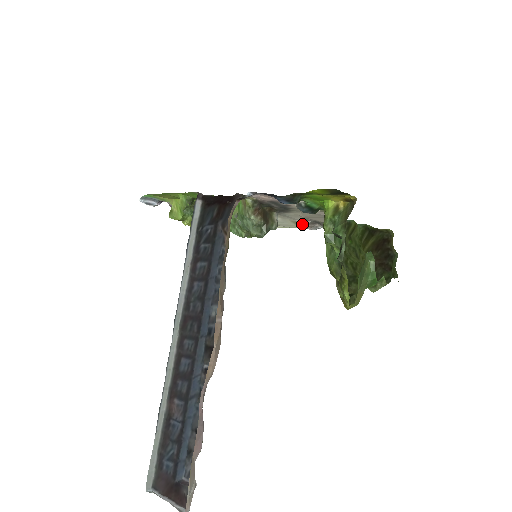
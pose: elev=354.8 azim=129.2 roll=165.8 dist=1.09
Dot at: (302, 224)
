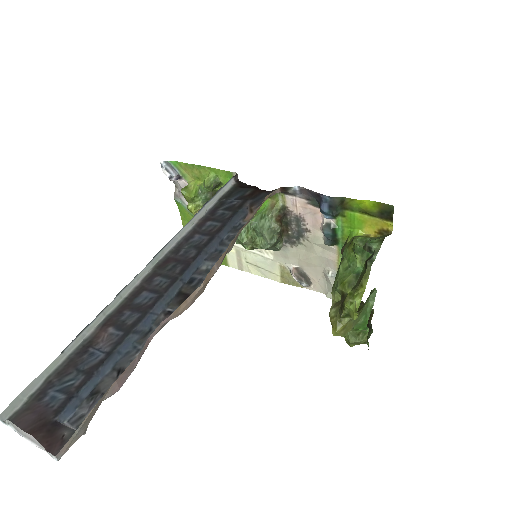
Dot at: (292, 270)
